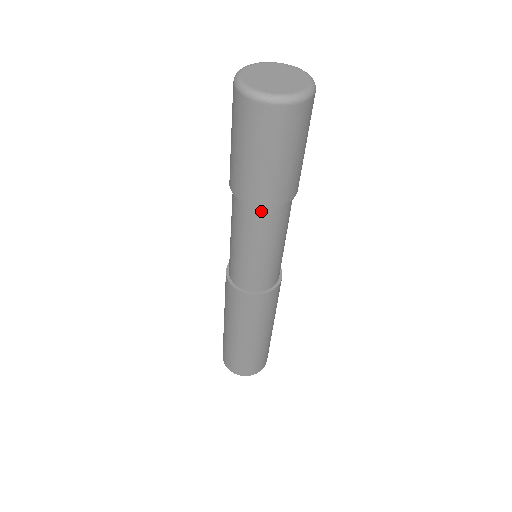
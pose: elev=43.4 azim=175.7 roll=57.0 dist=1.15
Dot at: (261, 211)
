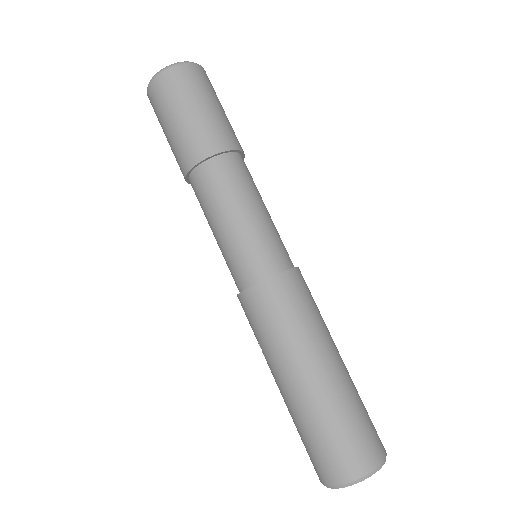
Dot at: (227, 161)
